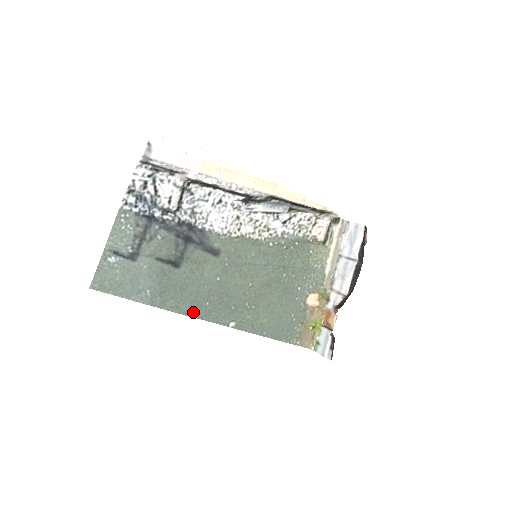
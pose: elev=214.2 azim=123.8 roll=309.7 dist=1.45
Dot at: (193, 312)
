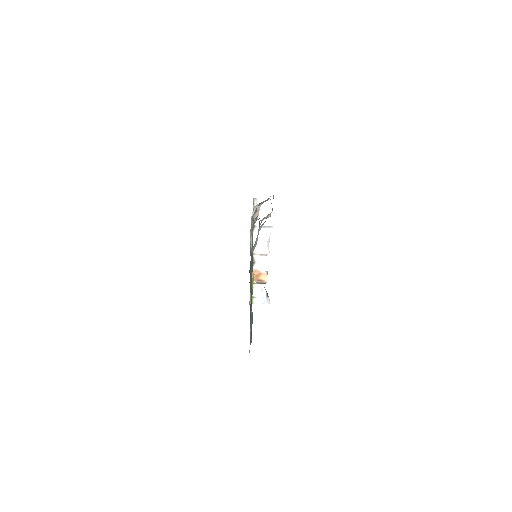
Dot at: occluded
